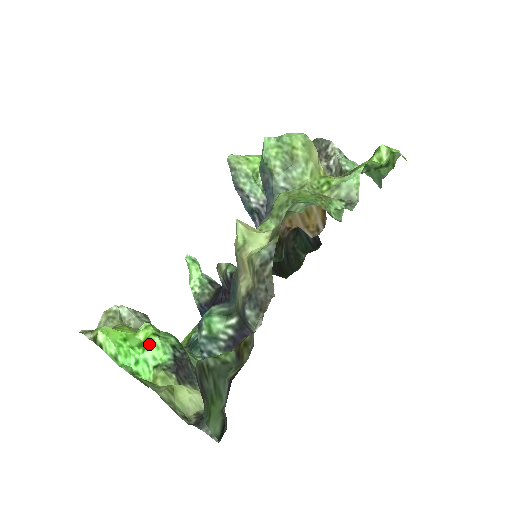
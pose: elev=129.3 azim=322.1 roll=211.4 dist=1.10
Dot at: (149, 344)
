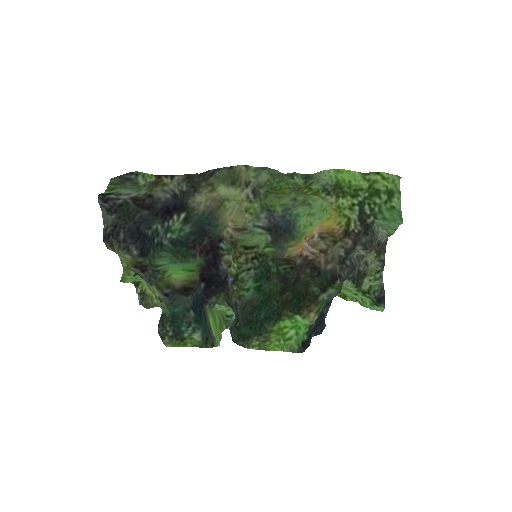
Dot at: occluded
